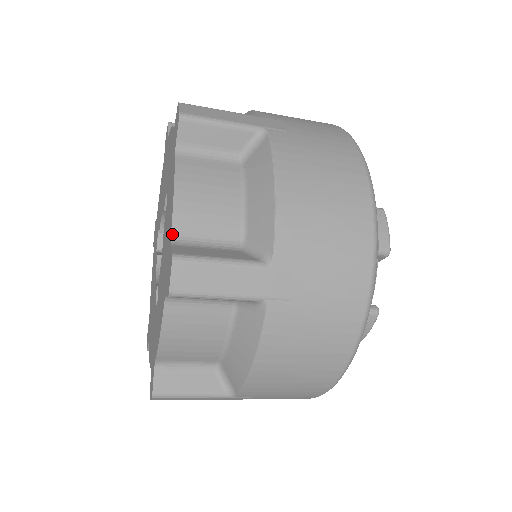
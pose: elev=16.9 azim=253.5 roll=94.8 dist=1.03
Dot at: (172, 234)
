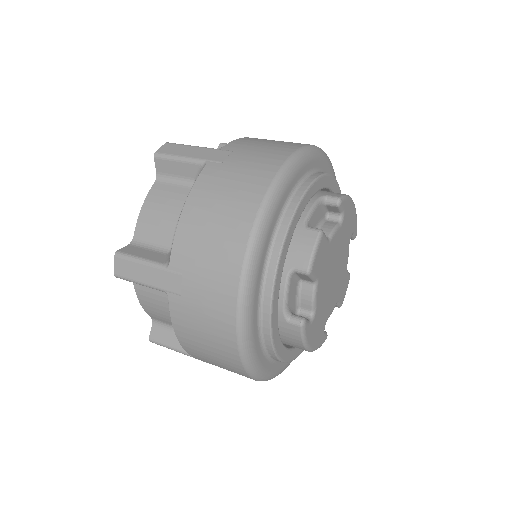
Dot at: (134, 237)
